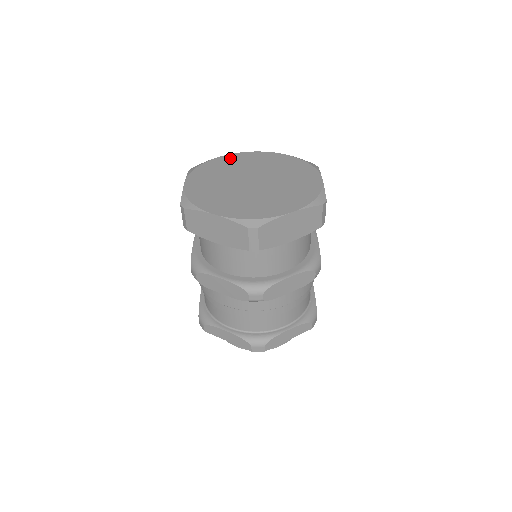
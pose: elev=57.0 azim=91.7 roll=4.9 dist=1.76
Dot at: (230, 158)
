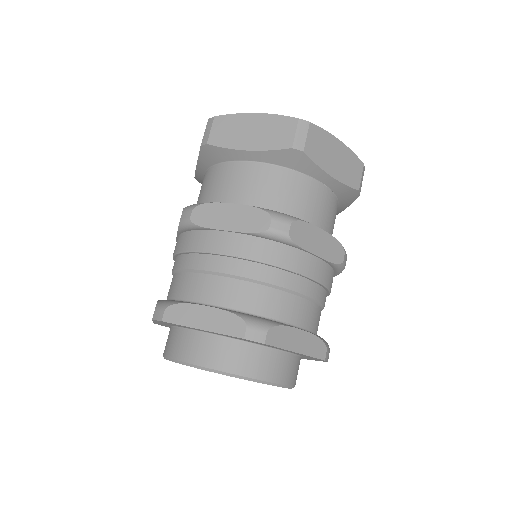
Dot at: occluded
